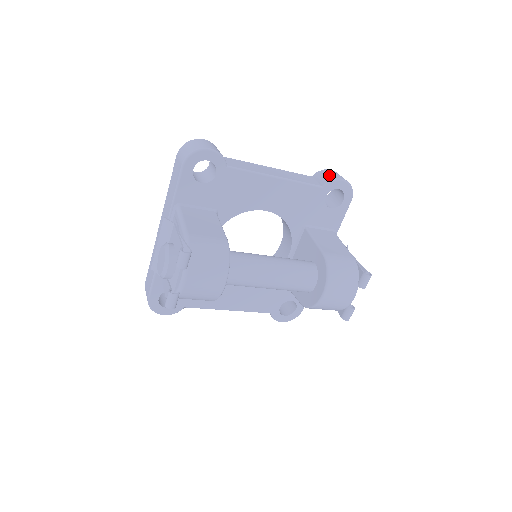
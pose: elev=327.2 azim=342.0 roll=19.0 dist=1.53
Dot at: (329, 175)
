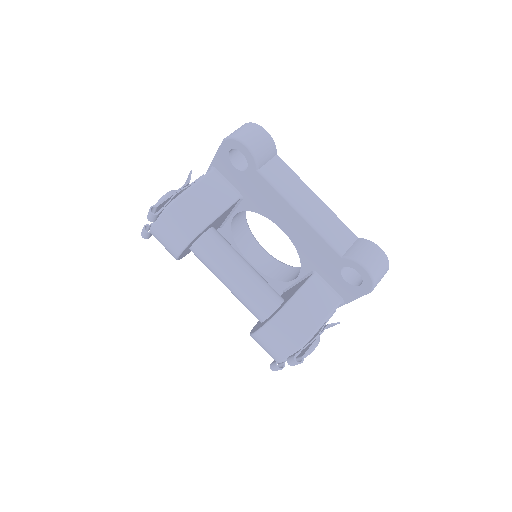
Dot at: (363, 252)
